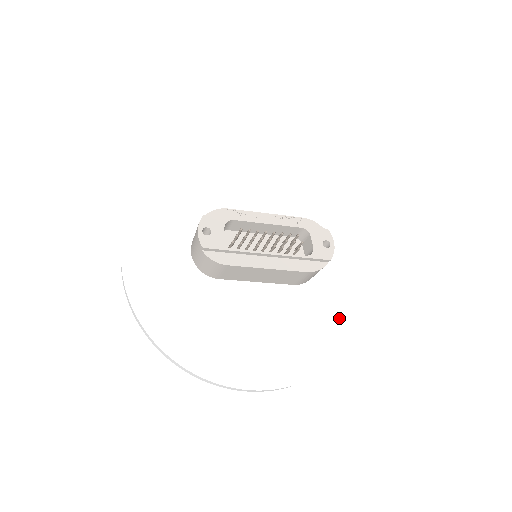
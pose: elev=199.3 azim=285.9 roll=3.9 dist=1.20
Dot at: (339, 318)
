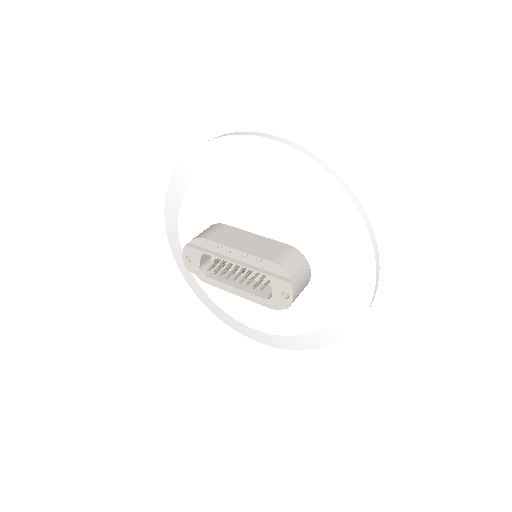
Dot at: (321, 327)
